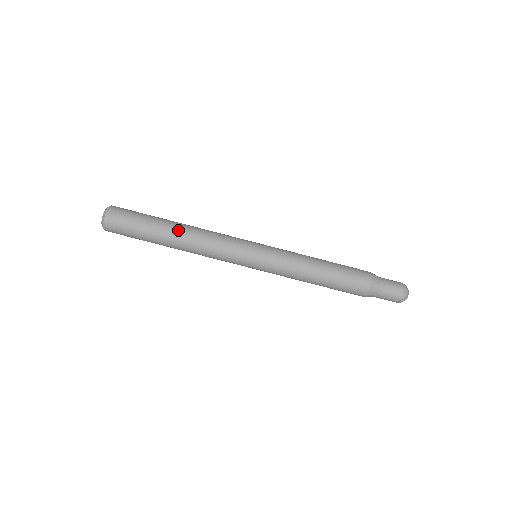
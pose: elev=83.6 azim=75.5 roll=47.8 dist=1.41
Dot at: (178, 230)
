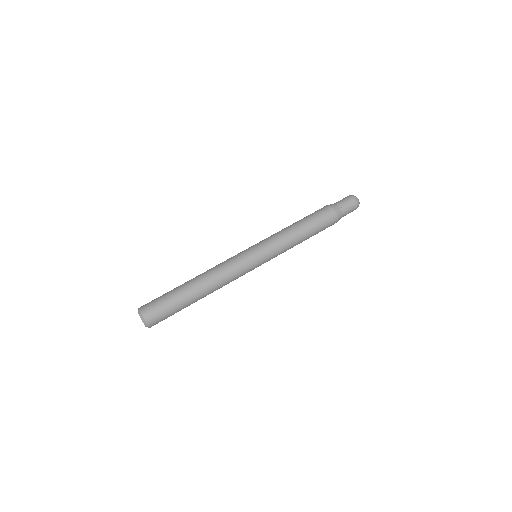
Dot at: occluded
